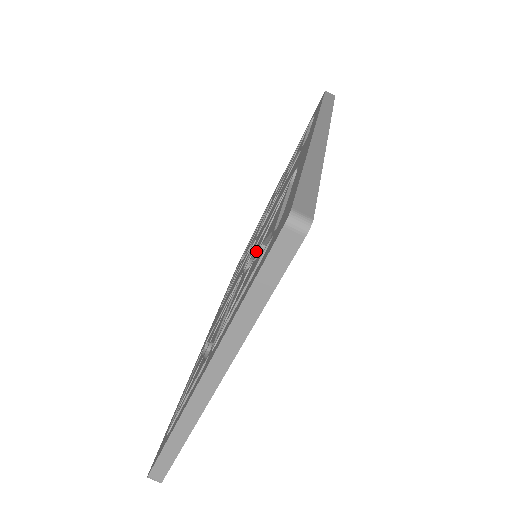
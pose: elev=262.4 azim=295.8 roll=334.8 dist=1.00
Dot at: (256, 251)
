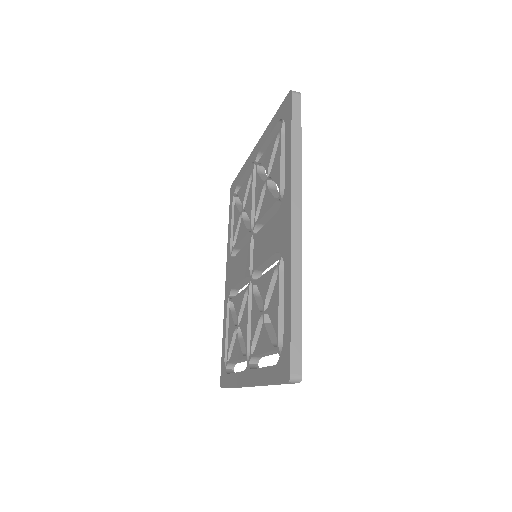
Dot at: (262, 298)
